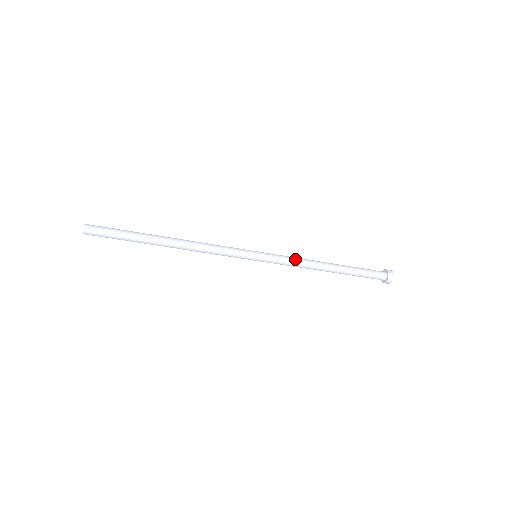
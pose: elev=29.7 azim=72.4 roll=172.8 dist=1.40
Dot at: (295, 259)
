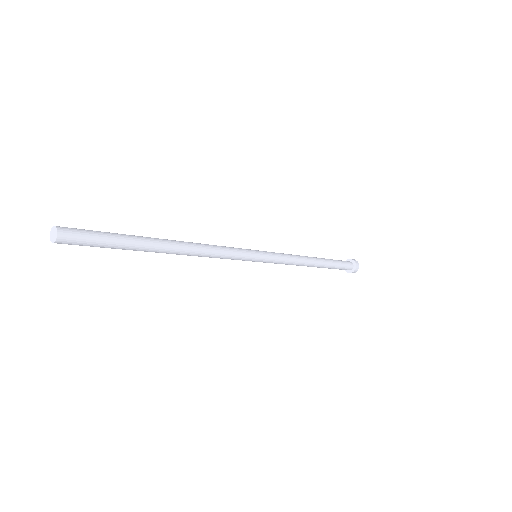
Dot at: (291, 258)
